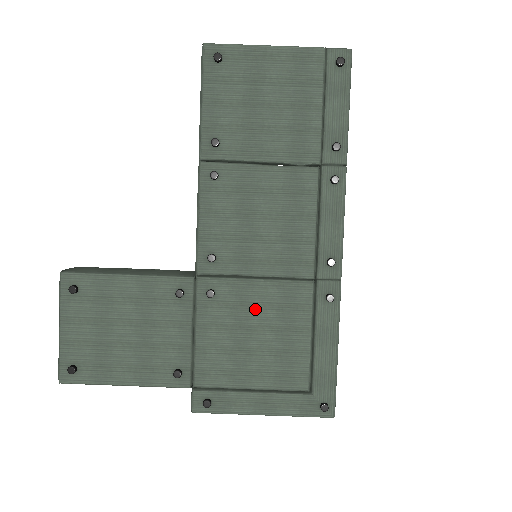
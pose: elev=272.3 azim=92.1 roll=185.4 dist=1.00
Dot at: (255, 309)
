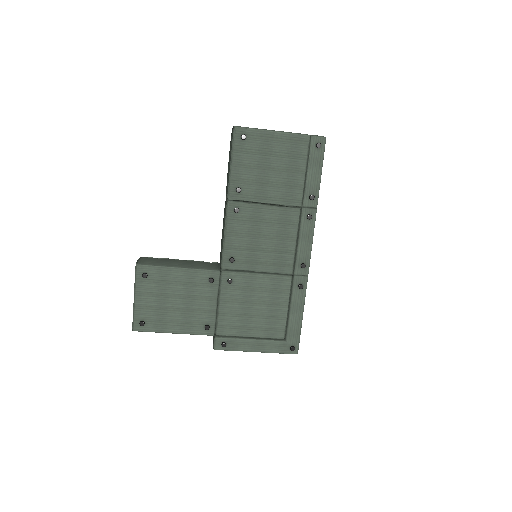
Dot at: (256, 291)
